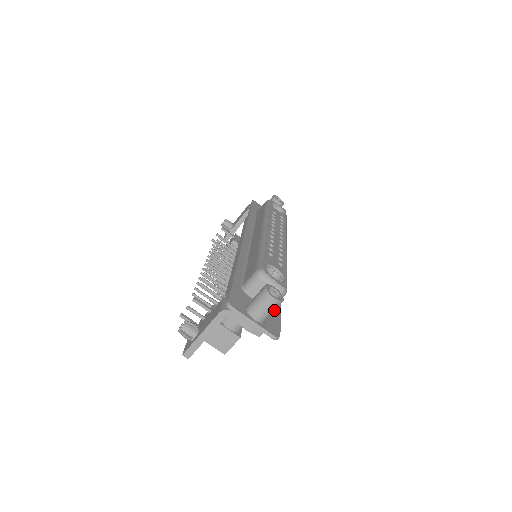
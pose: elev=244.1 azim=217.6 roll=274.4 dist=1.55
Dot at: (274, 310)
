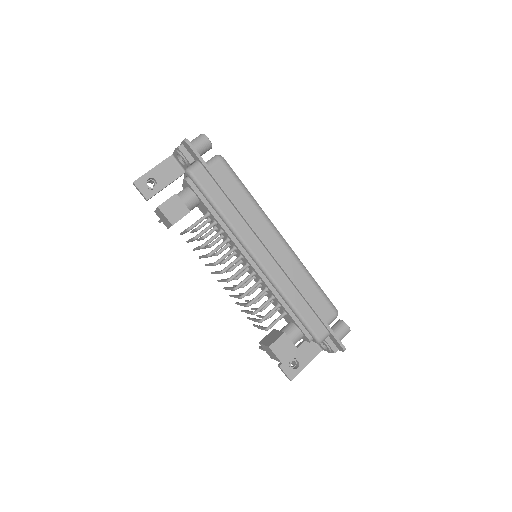
Dot at: occluded
